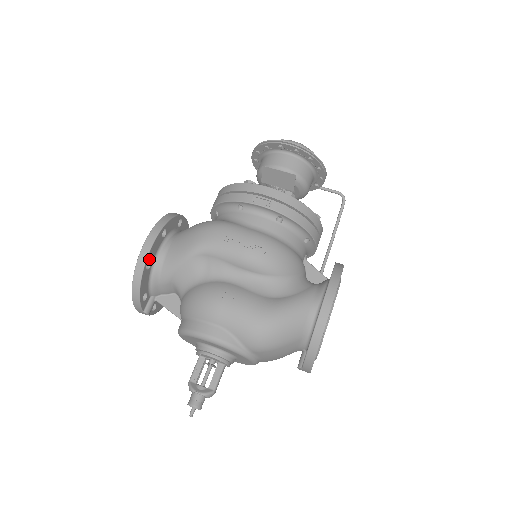
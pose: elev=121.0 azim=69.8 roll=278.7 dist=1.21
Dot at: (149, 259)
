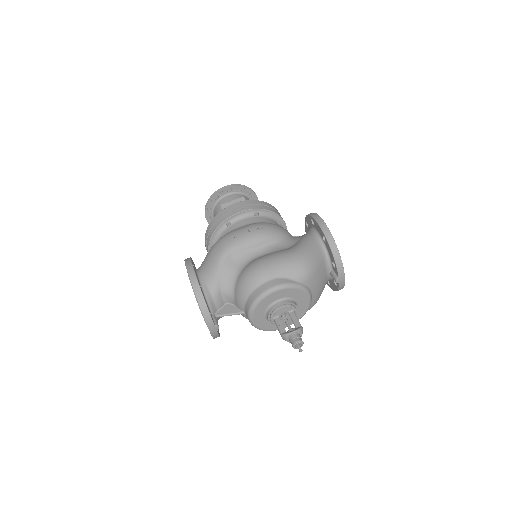
Dot at: occluded
